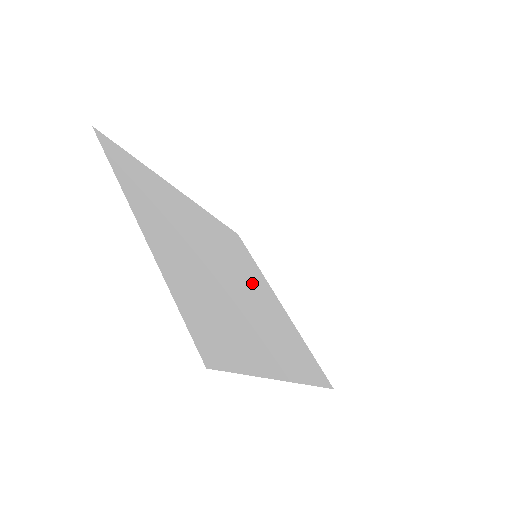
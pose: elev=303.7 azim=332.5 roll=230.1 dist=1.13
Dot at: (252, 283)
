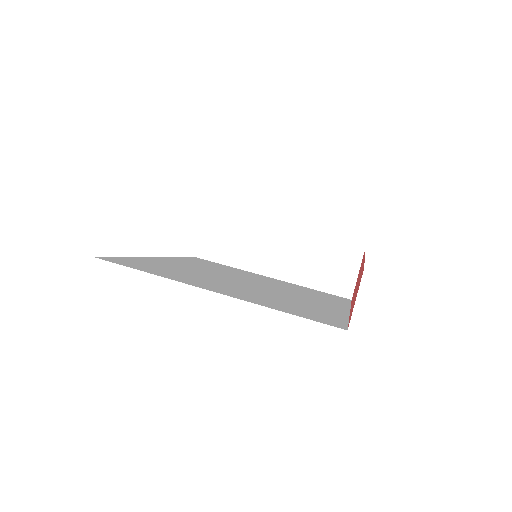
Dot at: (253, 278)
